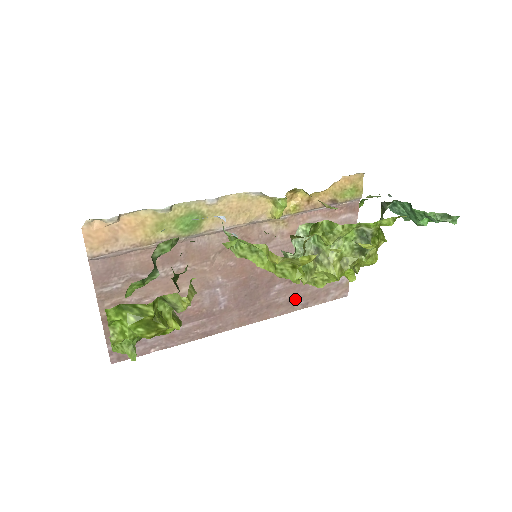
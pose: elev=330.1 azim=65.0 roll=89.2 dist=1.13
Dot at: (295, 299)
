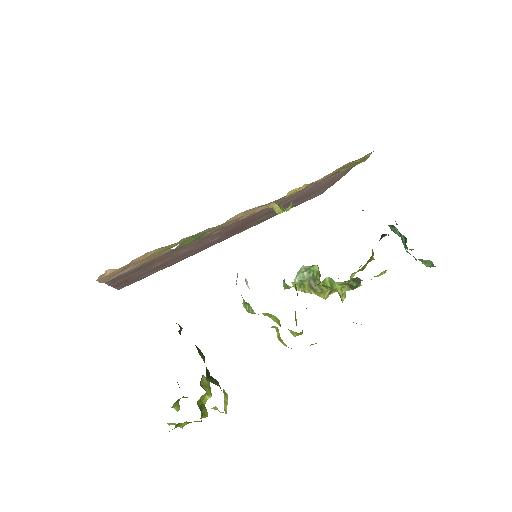
Dot at: (276, 214)
